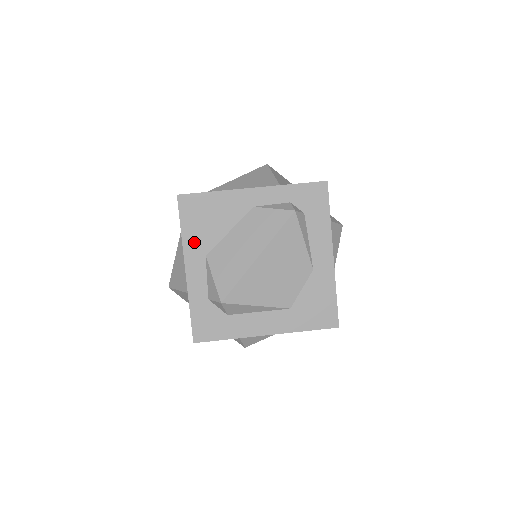
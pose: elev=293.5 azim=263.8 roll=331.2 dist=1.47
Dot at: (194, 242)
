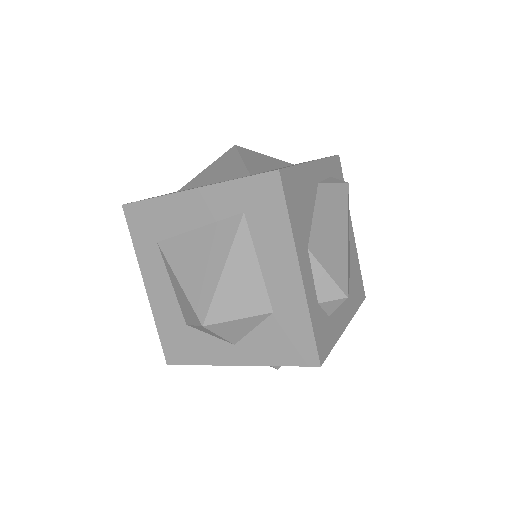
Dot at: (299, 232)
